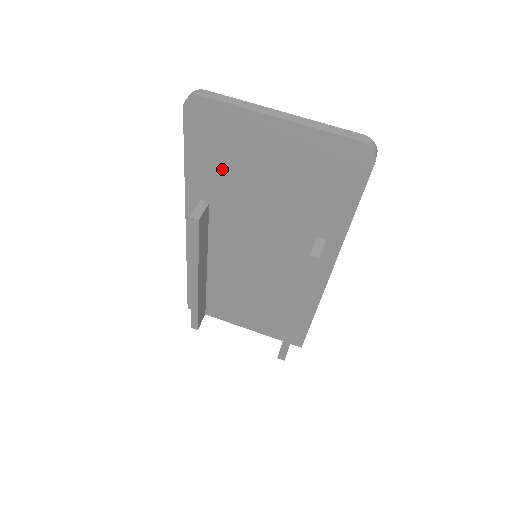
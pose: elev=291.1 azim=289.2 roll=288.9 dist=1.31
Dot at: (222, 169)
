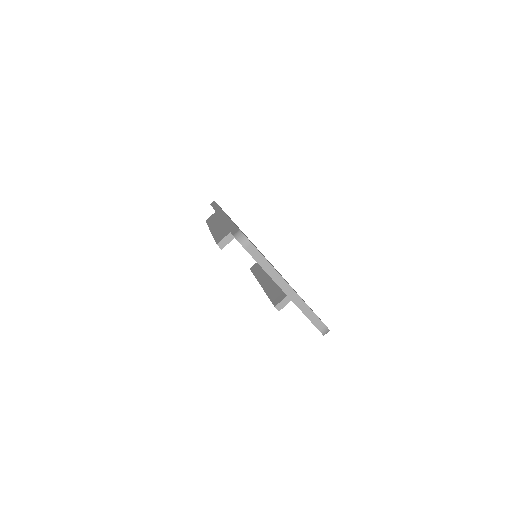
Dot at: occluded
